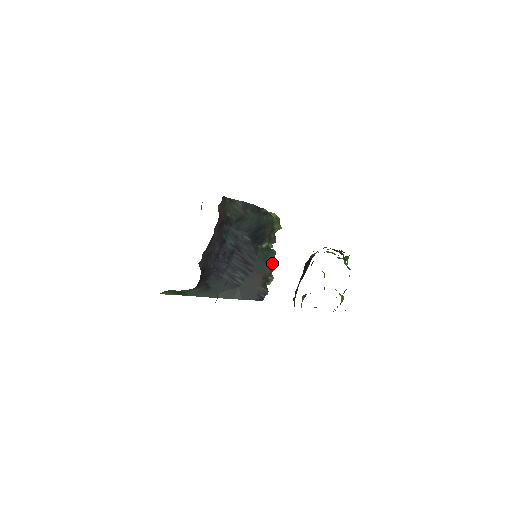
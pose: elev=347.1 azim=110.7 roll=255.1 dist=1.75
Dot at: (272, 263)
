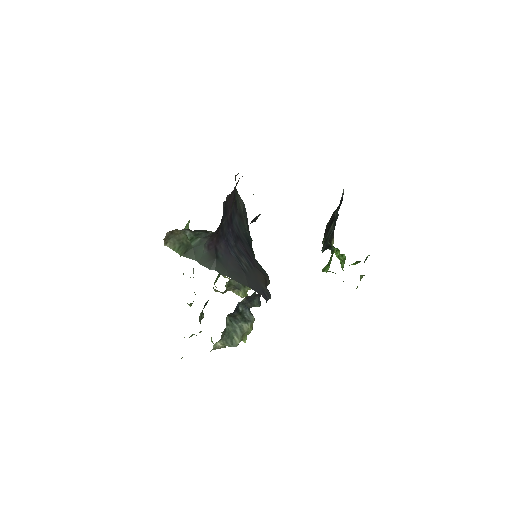
Dot at: occluded
